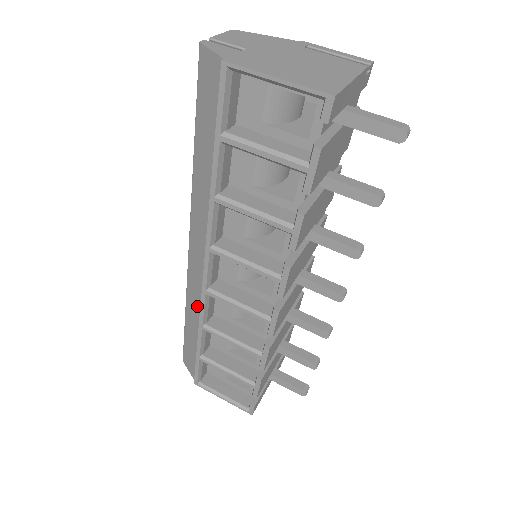
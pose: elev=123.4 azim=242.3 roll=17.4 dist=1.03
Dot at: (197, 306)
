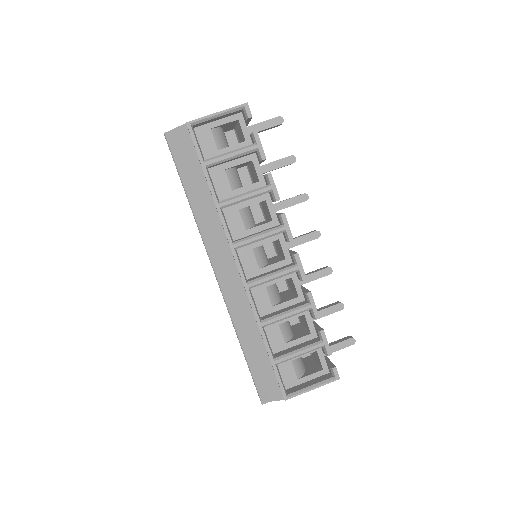
Dot at: (247, 313)
